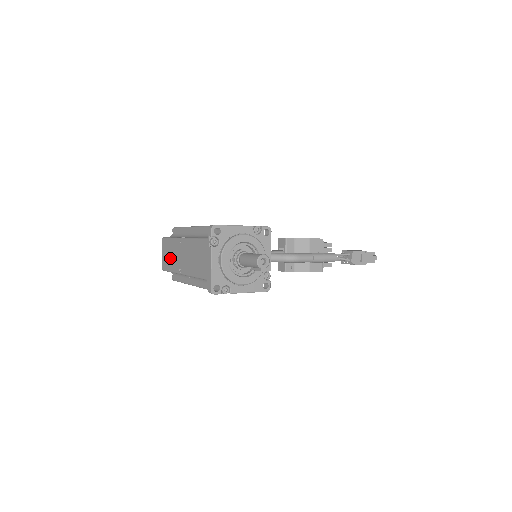
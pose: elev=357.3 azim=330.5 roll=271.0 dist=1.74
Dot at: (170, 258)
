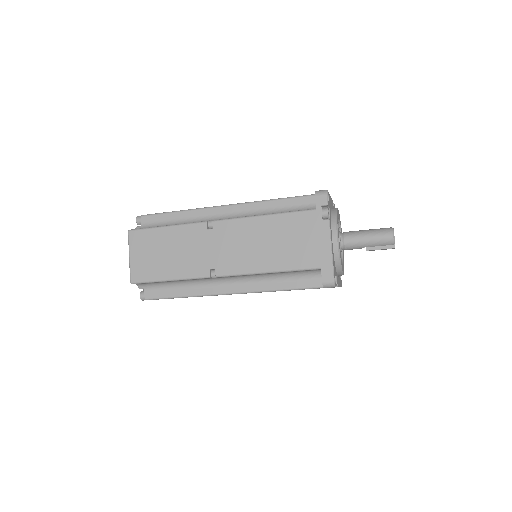
Dot at: (168, 258)
